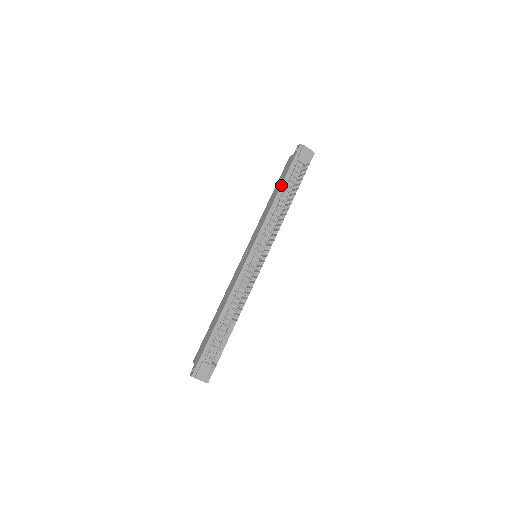
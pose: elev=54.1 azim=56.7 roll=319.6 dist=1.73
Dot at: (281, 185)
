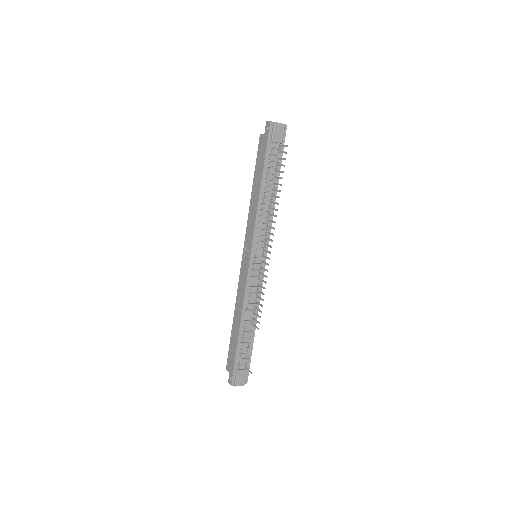
Dot at: (262, 176)
